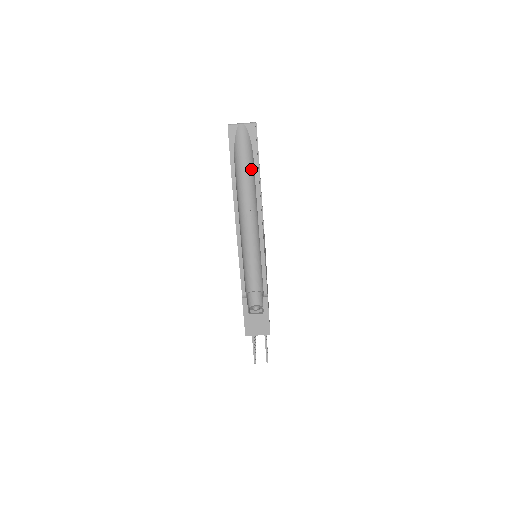
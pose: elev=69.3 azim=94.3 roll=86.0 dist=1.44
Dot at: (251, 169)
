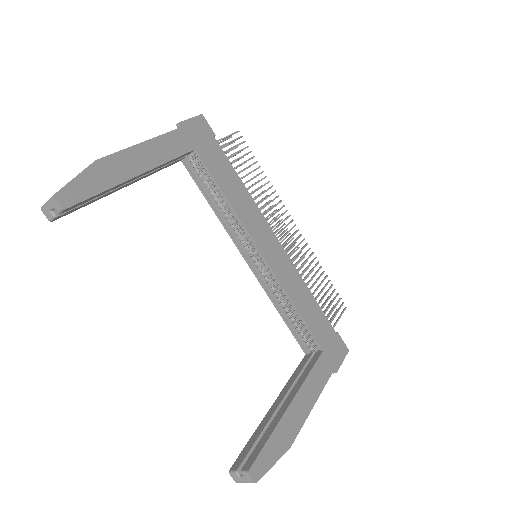
Dot at: occluded
